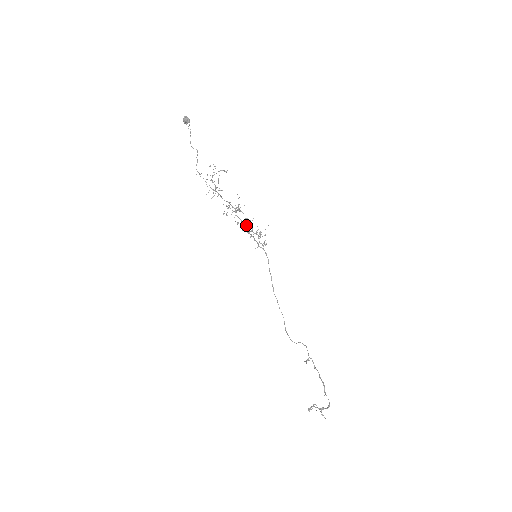
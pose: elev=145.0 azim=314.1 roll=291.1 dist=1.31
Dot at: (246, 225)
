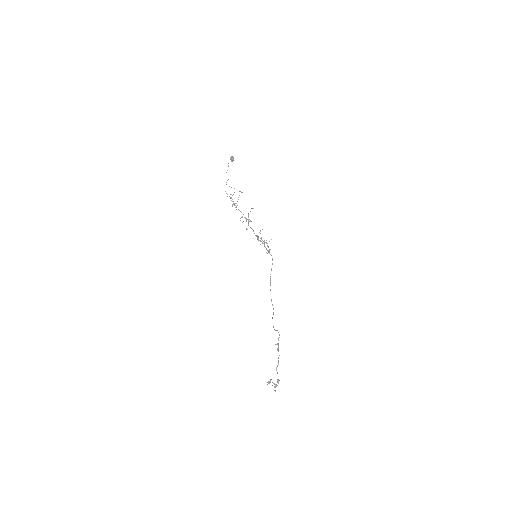
Dot at: occluded
